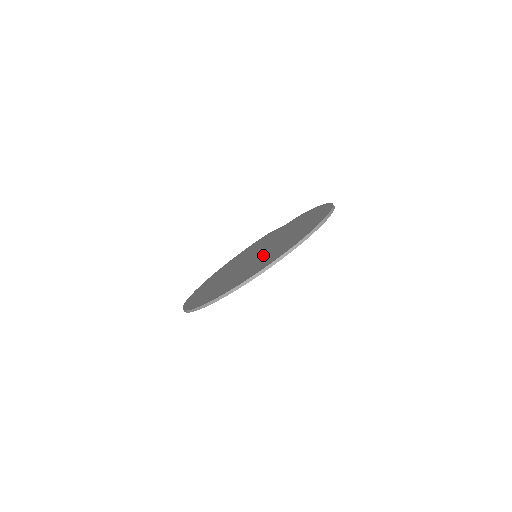
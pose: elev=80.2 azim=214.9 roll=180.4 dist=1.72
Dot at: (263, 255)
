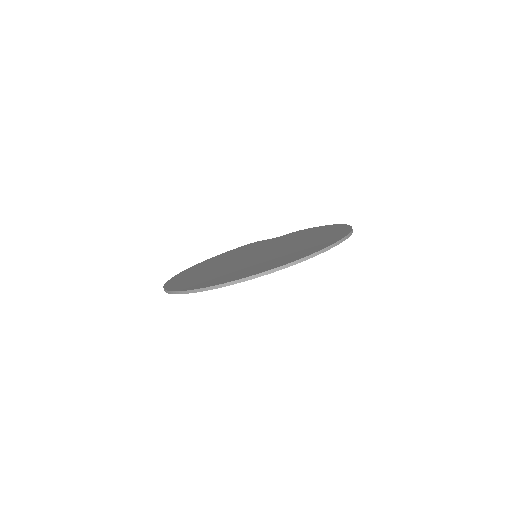
Dot at: (273, 254)
